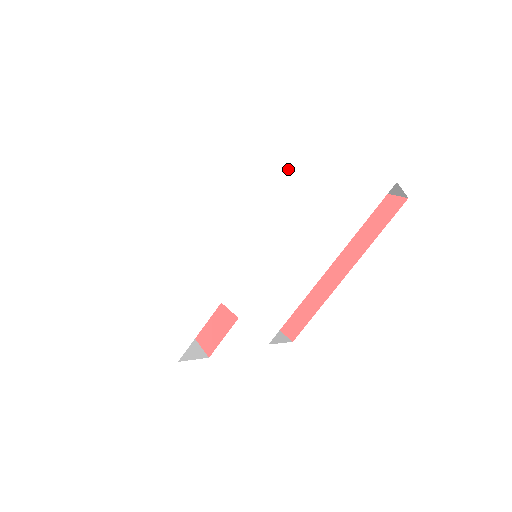
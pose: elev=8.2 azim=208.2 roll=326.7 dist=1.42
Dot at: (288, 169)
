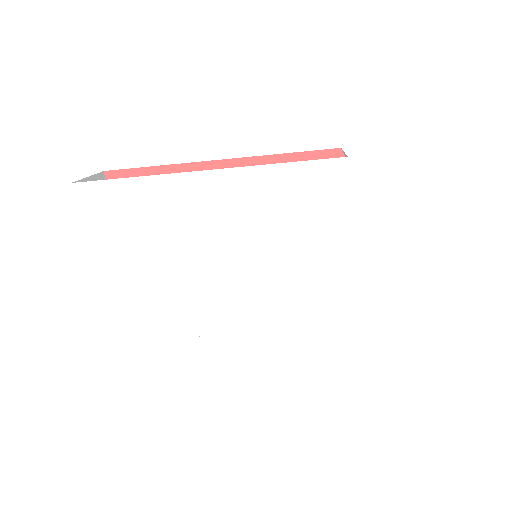
Dot at: (376, 241)
